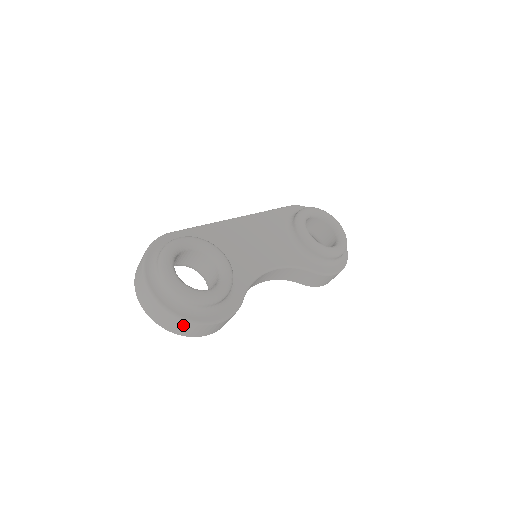
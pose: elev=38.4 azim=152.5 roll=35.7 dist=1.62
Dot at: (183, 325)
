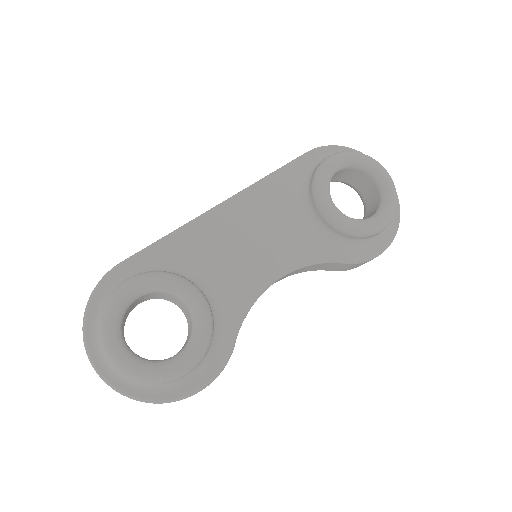
Dot at: occluded
